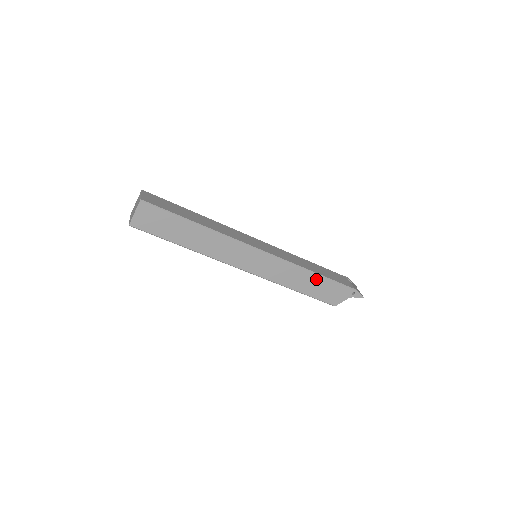
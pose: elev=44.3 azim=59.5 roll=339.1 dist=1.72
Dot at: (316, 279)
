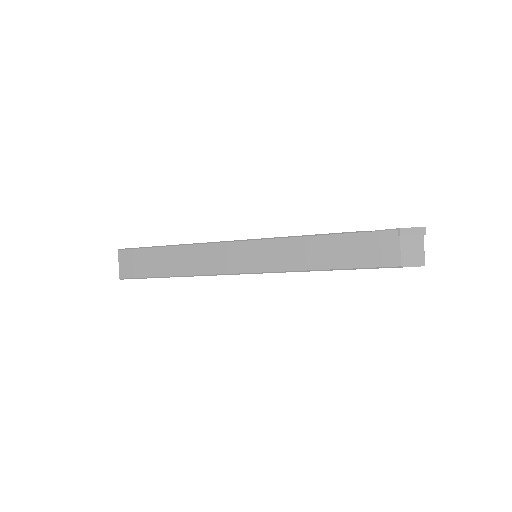
Dot at: occluded
